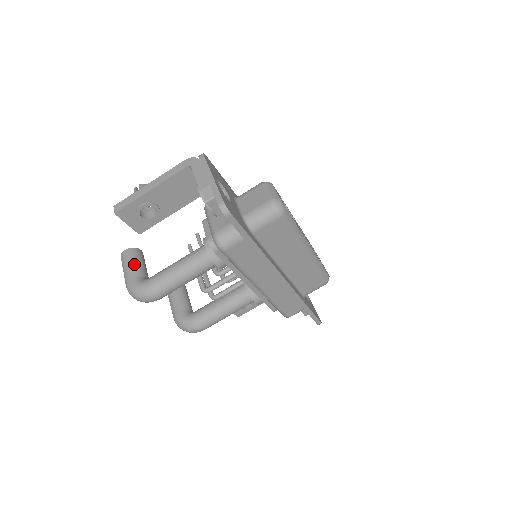
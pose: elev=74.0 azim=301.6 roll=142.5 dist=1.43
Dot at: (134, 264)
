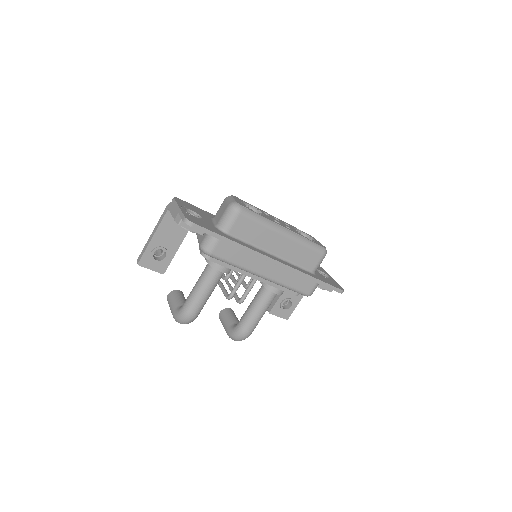
Dot at: (174, 300)
